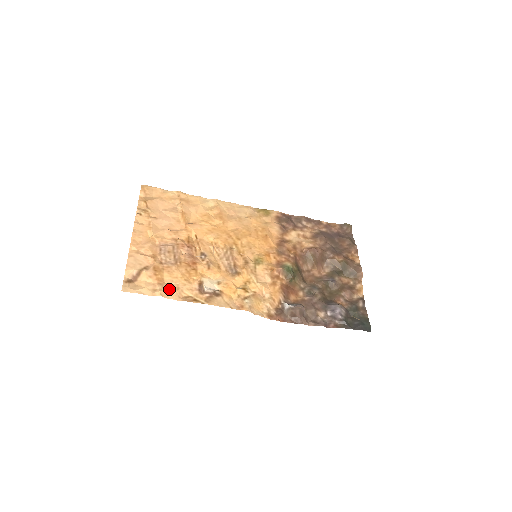
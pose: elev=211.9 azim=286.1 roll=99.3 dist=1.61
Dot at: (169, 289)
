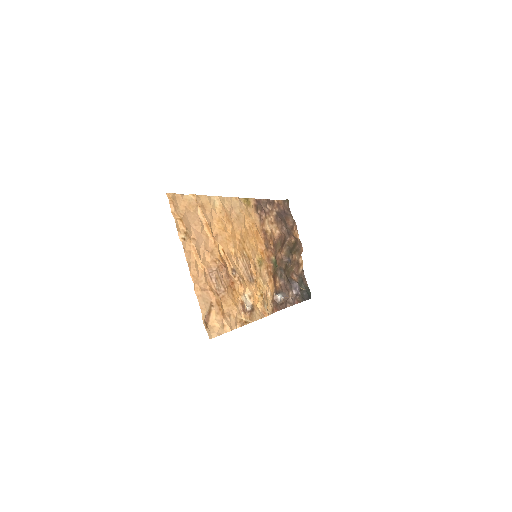
Dot at: (230, 320)
